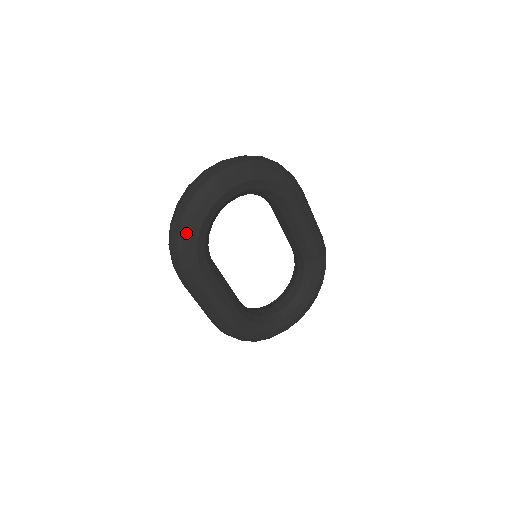
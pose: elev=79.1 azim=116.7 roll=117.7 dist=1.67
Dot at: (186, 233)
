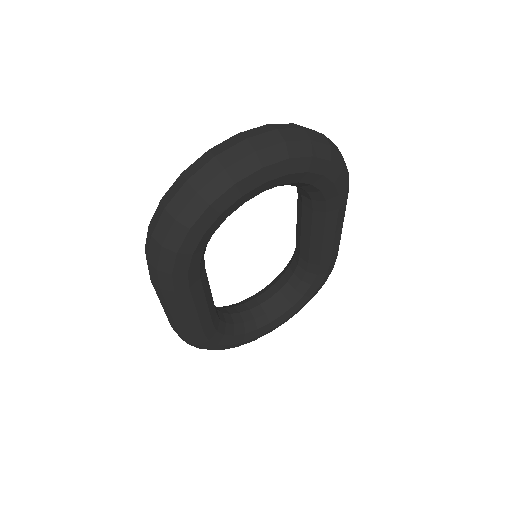
Dot at: (187, 227)
